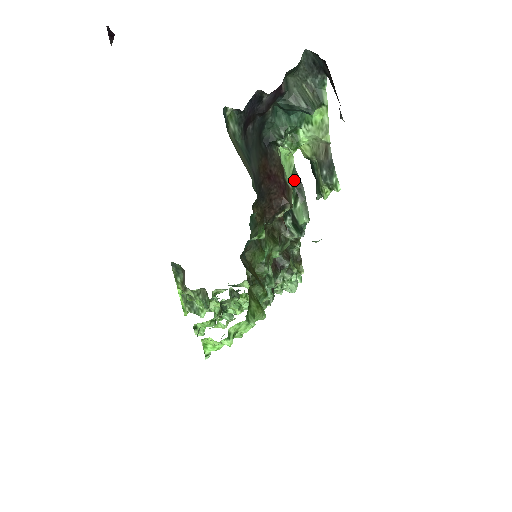
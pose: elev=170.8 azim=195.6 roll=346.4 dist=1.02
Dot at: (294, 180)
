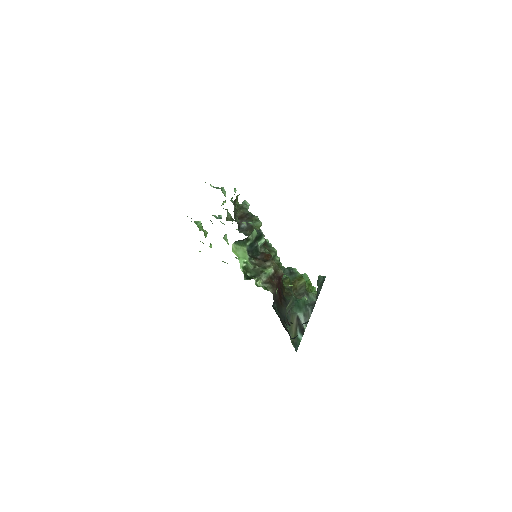
Dot at: (240, 242)
